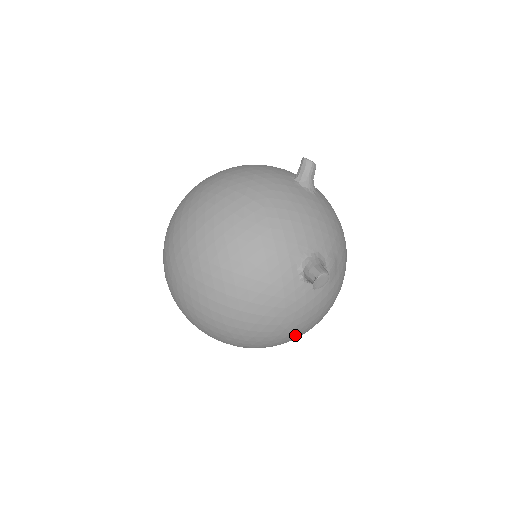
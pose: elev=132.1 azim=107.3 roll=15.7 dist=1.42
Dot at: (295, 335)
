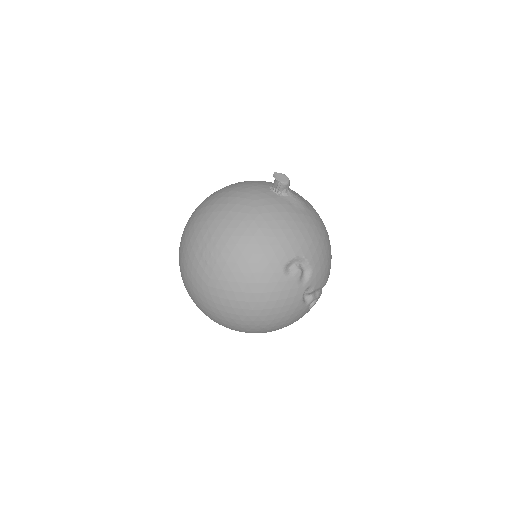
Dot at: (265, 240)
